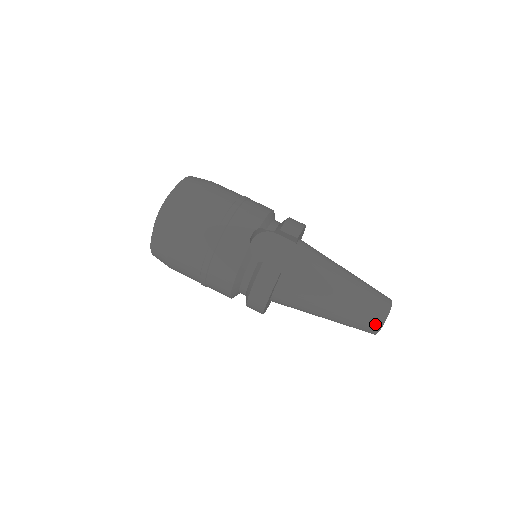
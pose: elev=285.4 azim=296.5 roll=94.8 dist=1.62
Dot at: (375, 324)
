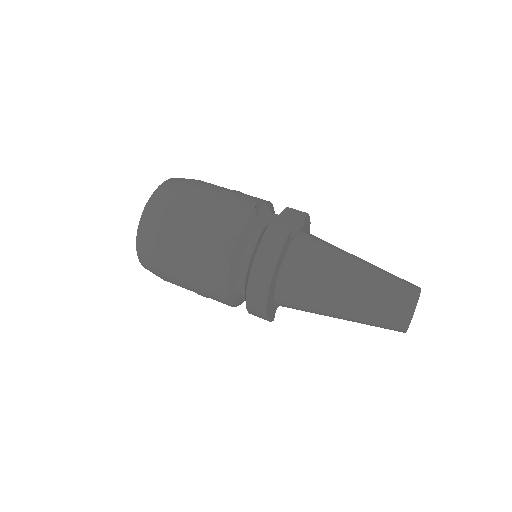
Dot at: (407, 302)
